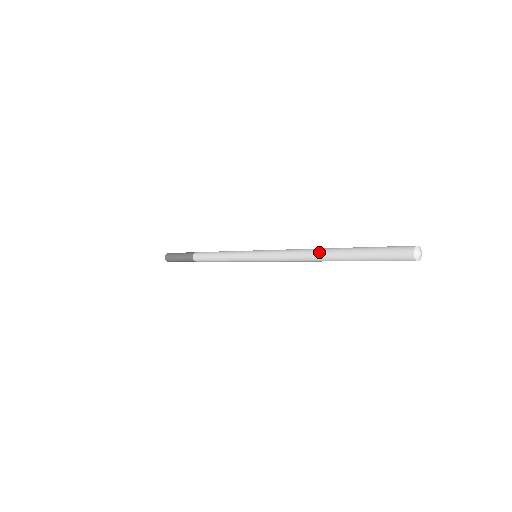
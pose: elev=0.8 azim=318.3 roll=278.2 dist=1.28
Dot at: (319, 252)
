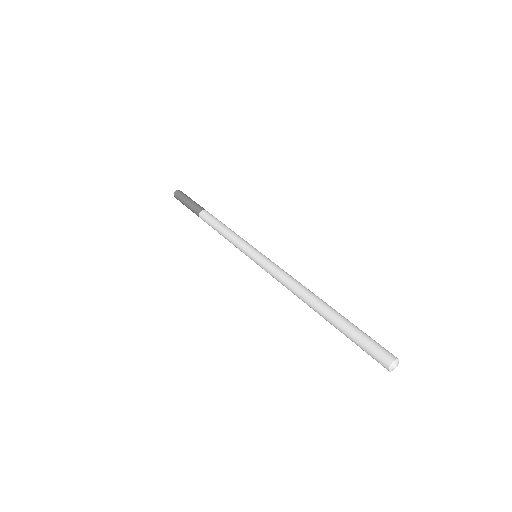
Dot at: (309, 306)
